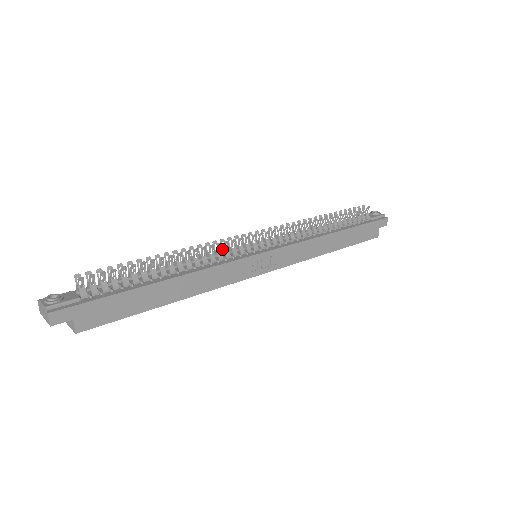
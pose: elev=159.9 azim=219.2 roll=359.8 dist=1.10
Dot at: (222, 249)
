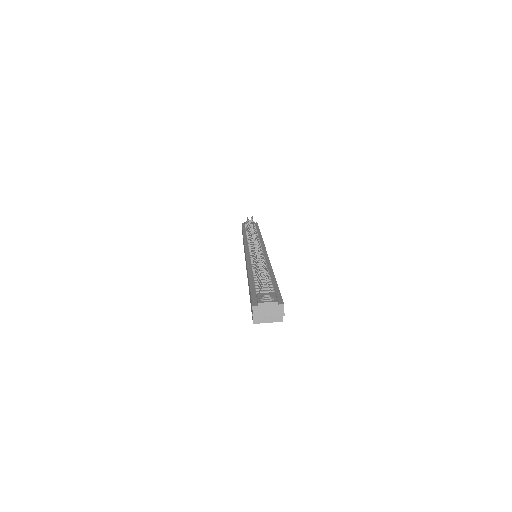
Dot at: occluded
